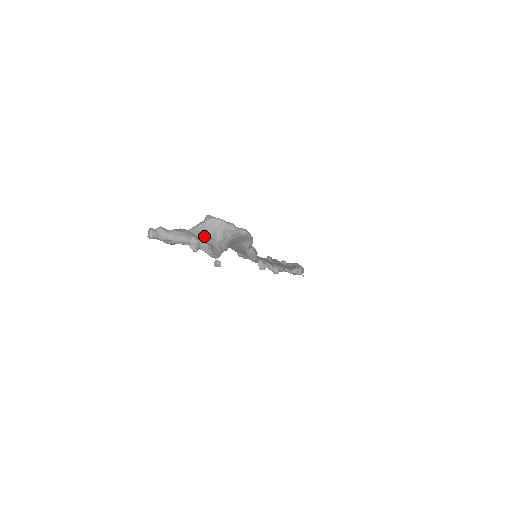
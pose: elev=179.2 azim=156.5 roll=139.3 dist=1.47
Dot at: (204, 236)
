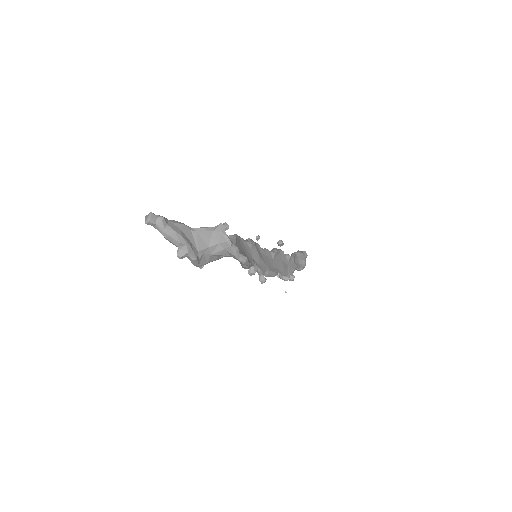
Dot at: (201, 244)
